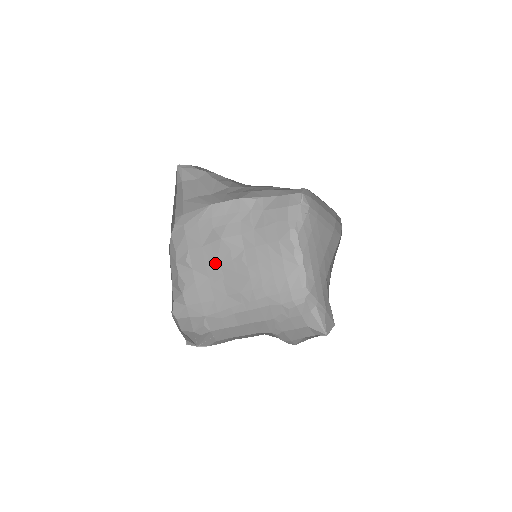
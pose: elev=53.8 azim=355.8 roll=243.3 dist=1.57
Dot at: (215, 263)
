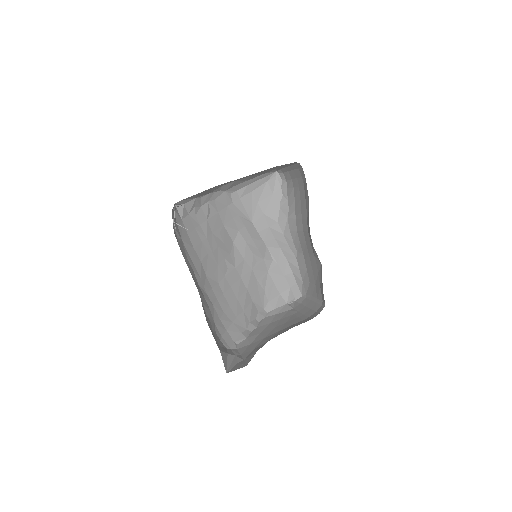
Dot at: (217, 241)
